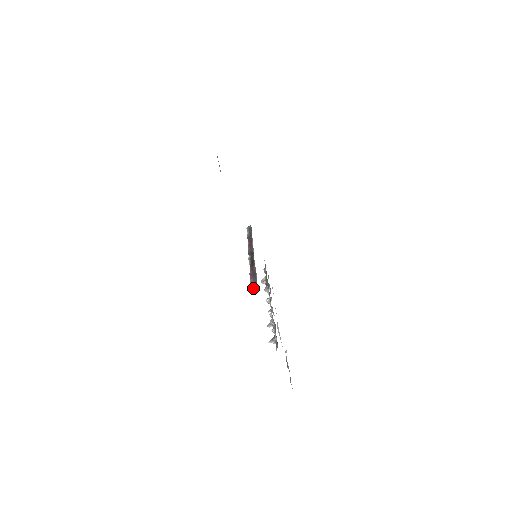
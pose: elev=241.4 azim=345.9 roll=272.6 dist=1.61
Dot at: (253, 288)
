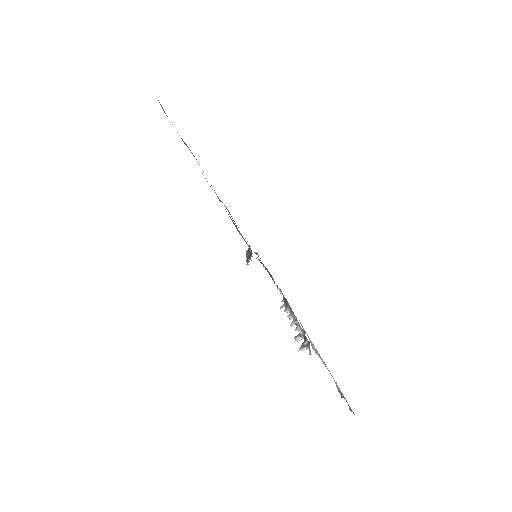
Dot at: (248, 260)
